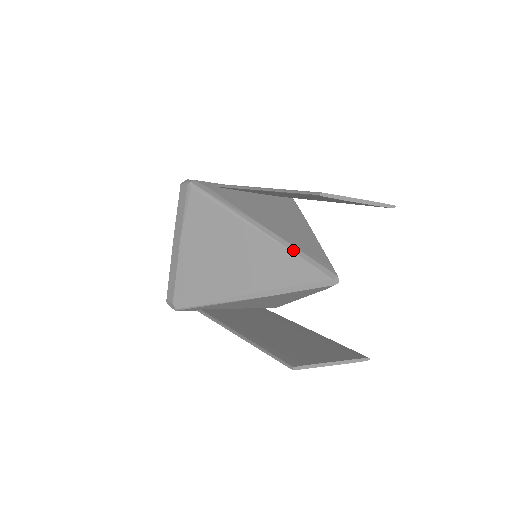
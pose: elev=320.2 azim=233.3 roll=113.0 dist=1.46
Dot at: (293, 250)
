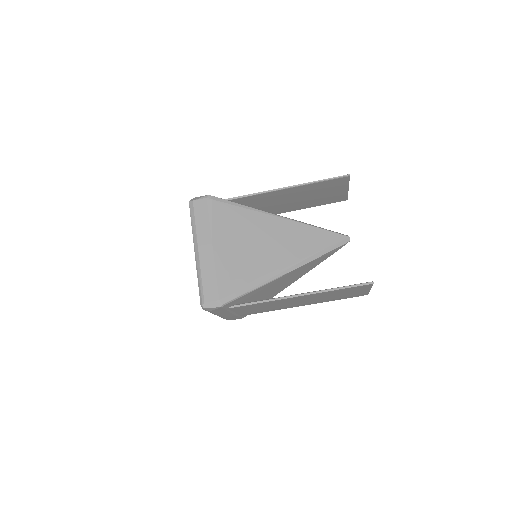
Dot at: (316, 226)
